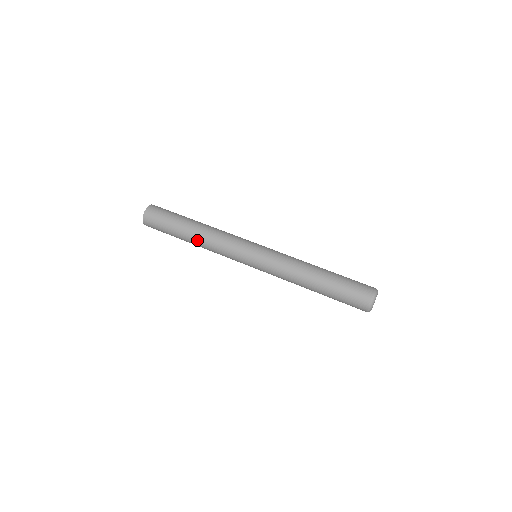
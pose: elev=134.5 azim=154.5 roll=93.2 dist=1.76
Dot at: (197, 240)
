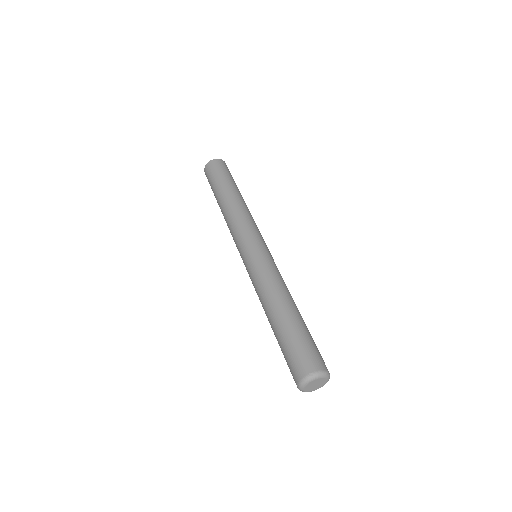
Dot at: (223, 208)
